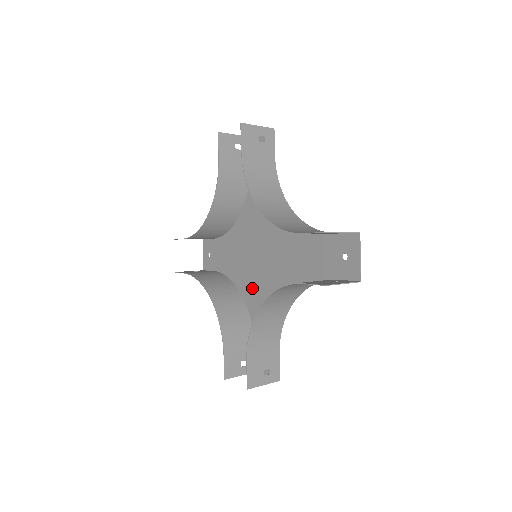
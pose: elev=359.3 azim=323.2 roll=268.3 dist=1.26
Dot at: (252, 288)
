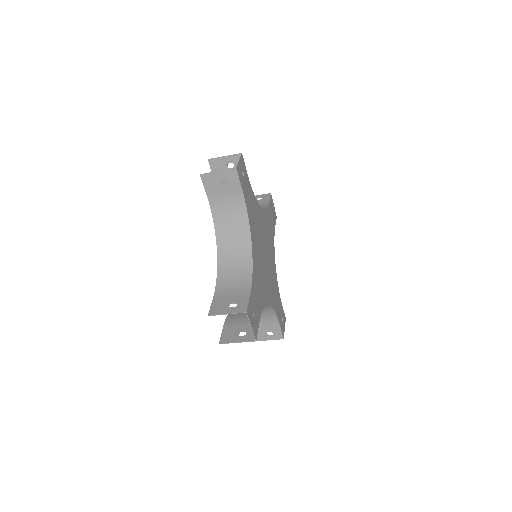
Dot at: (272, 267)
